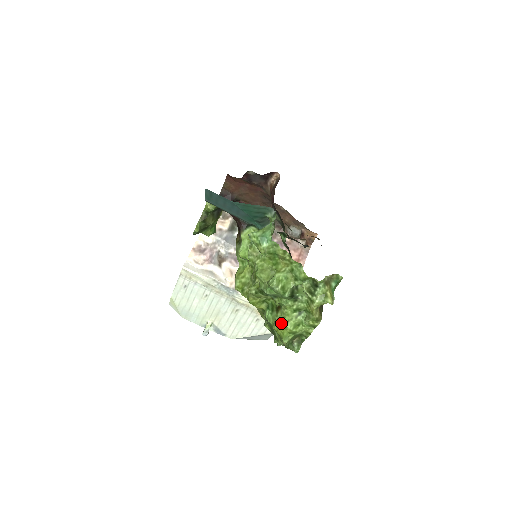
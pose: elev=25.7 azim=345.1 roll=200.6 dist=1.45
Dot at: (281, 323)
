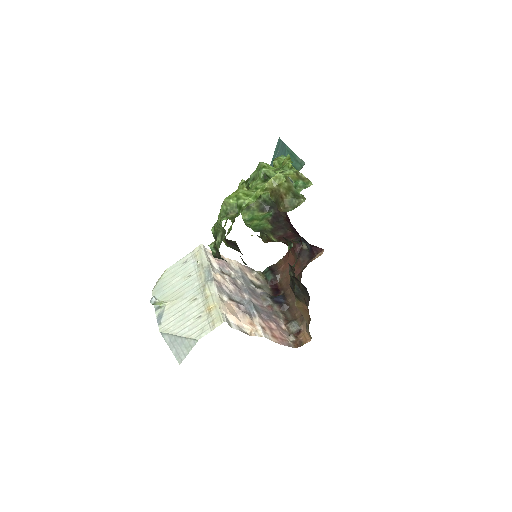
Dot at: occluded
